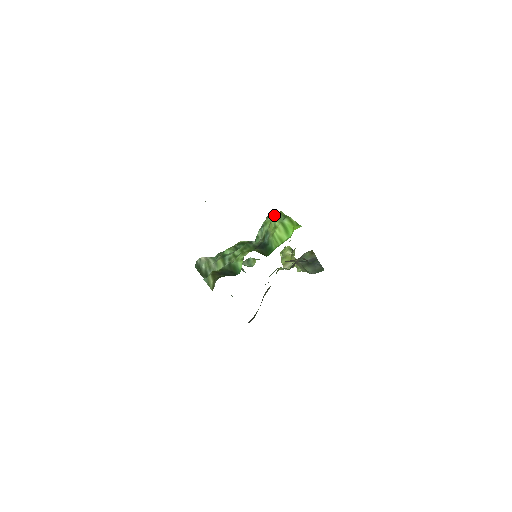
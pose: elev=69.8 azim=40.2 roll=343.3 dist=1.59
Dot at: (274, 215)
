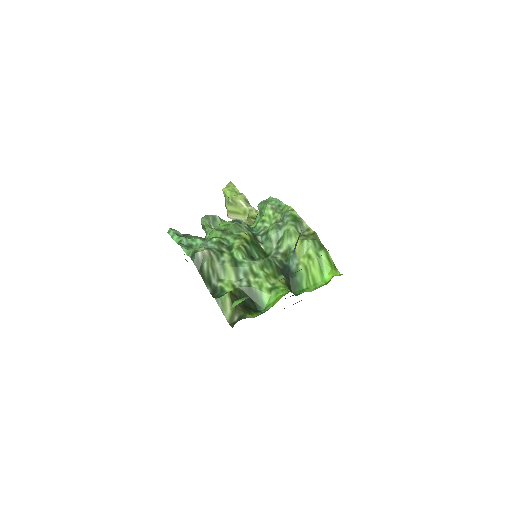
Dot at: (299, 223)
